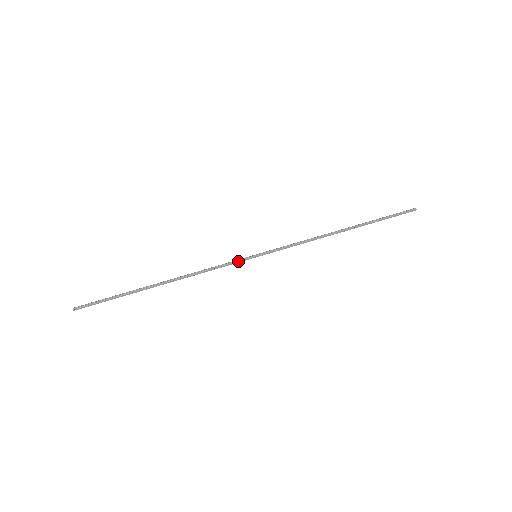
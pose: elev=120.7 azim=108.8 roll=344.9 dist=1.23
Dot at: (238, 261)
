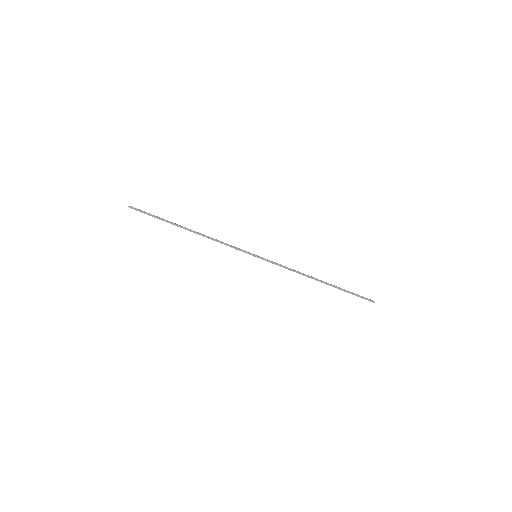
Dot at: (243, 251)
